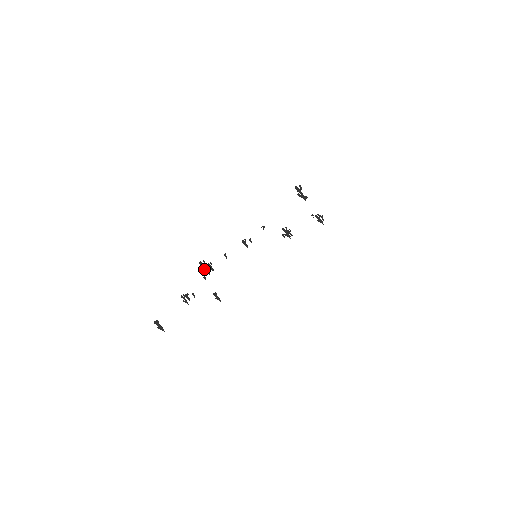
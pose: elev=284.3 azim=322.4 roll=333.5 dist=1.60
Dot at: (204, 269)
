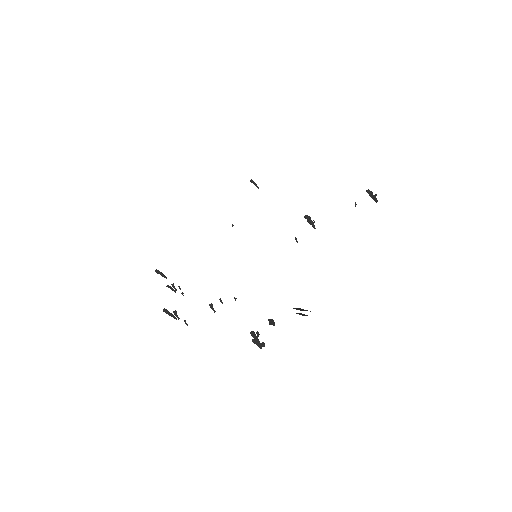
Dot at: (170, 314)
